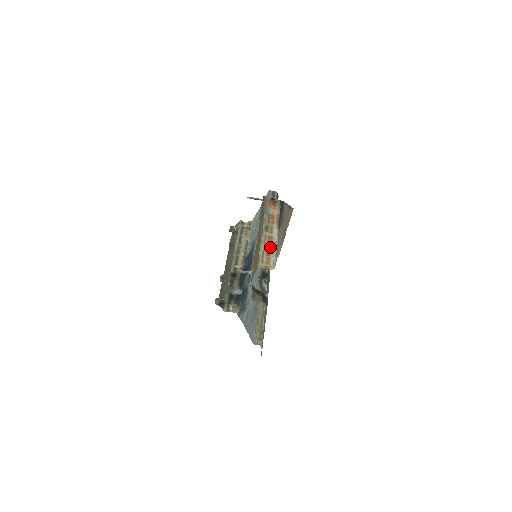
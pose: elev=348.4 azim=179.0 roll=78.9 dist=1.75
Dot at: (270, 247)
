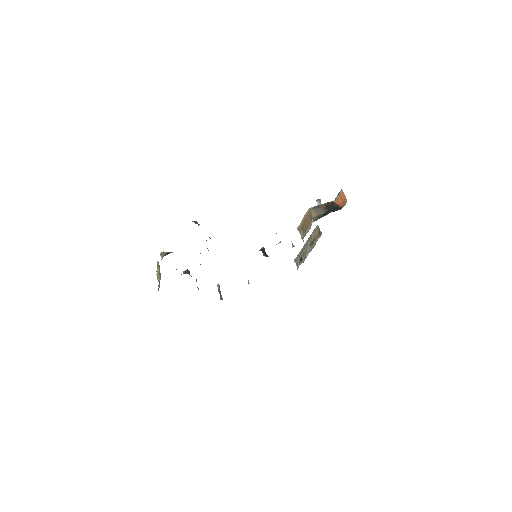
Dot at: occluded
